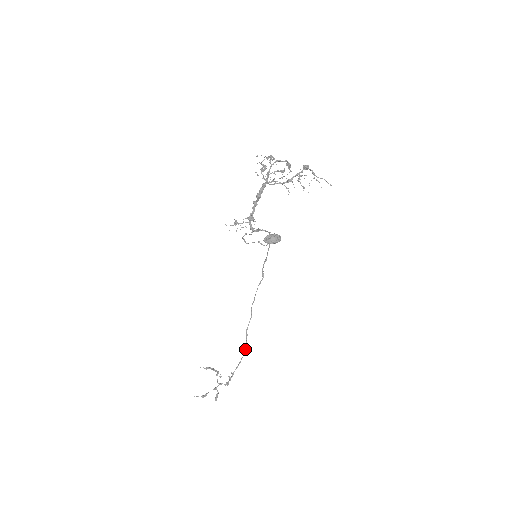
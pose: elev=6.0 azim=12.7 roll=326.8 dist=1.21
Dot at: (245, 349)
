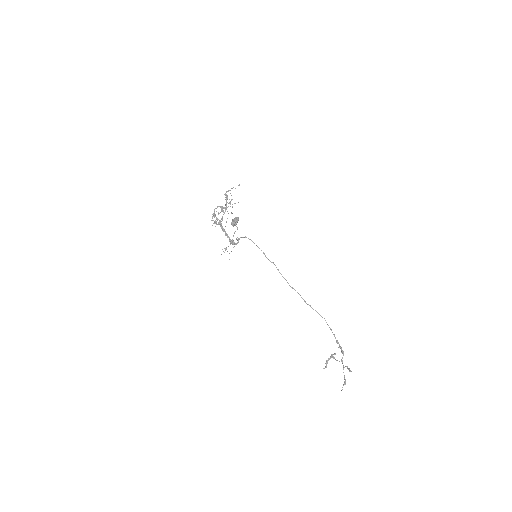
Dot at: occluded
